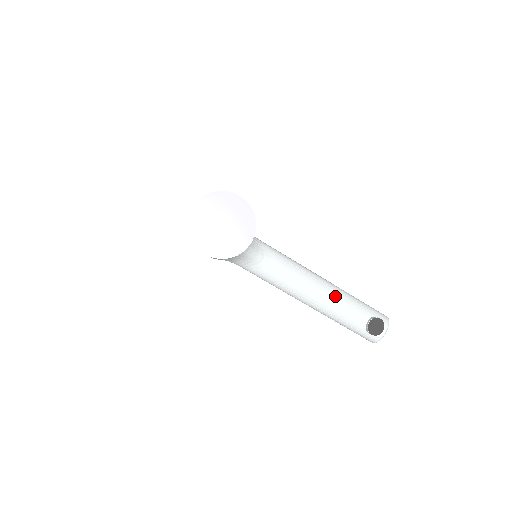
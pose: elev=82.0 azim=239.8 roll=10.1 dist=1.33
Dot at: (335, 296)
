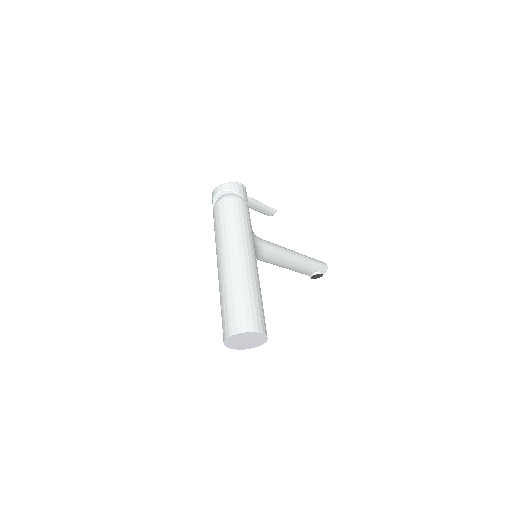
Dot at: (299, 266)
